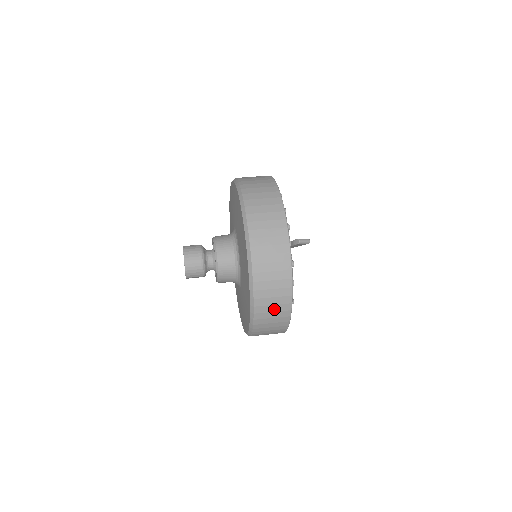
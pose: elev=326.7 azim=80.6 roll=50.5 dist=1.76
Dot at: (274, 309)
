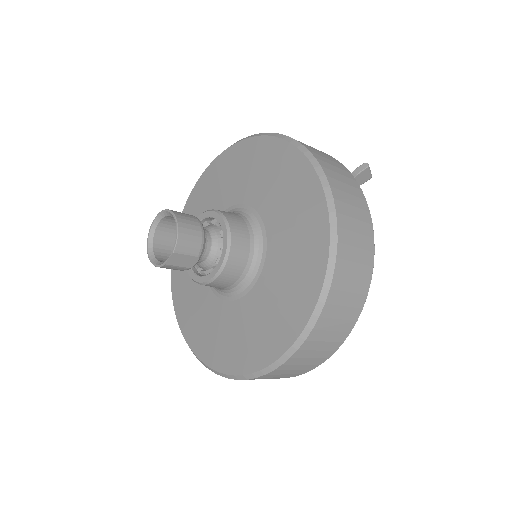
Dot at: (357, 257)
